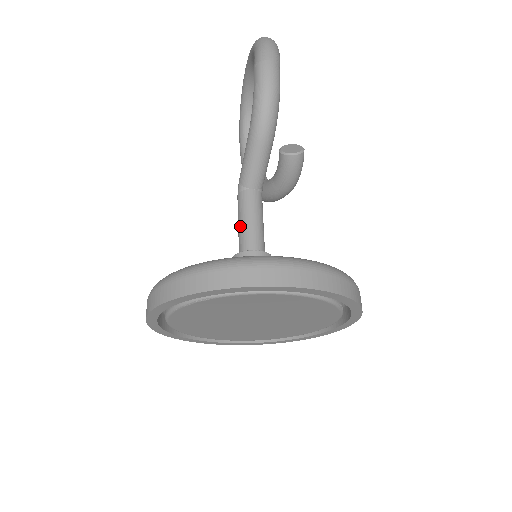
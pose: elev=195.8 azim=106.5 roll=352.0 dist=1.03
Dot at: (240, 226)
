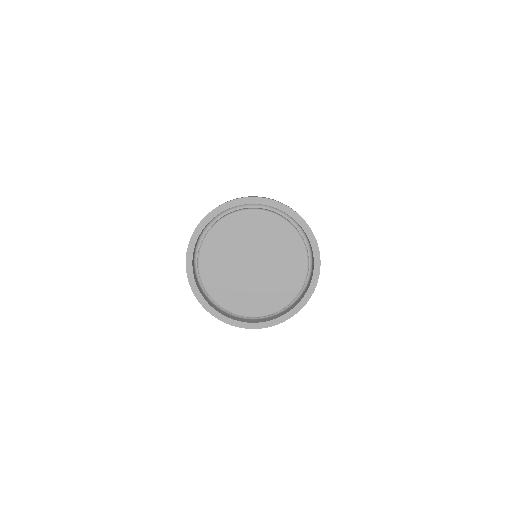
Dot at: occluded
